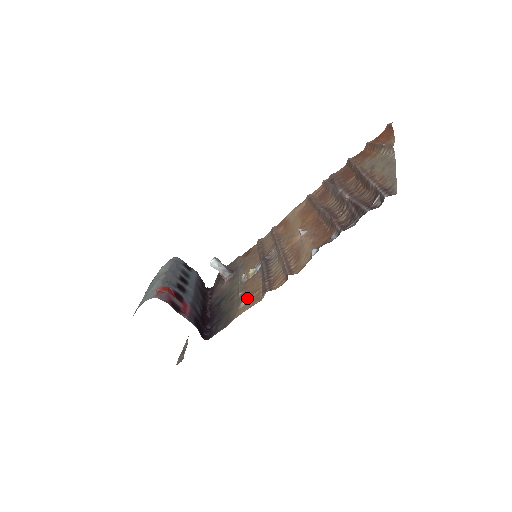
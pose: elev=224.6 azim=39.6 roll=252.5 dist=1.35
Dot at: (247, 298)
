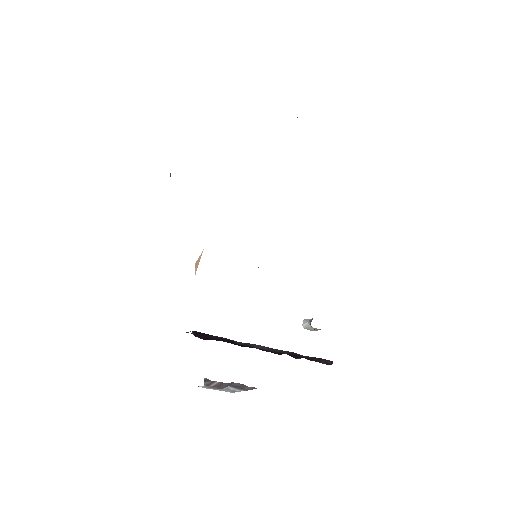
Dot at: occluded
